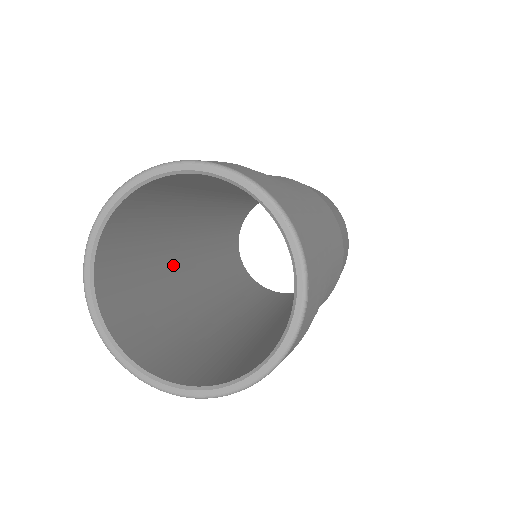
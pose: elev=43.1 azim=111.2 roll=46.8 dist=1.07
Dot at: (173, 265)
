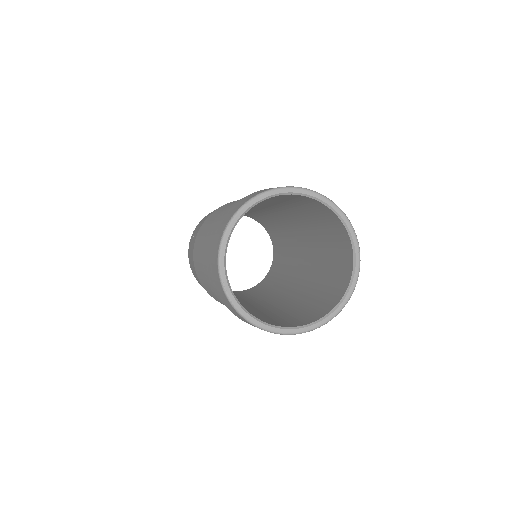
Dot at: occluded
